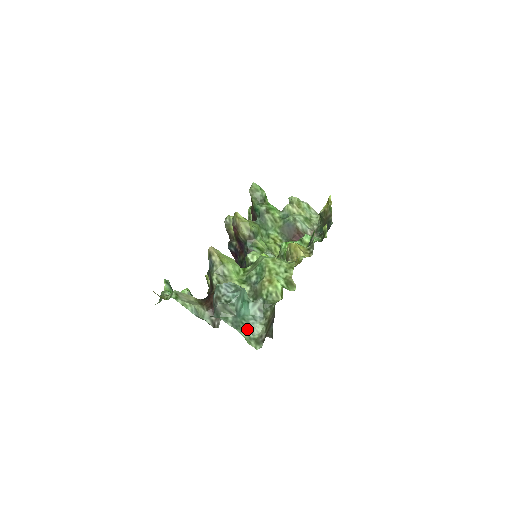
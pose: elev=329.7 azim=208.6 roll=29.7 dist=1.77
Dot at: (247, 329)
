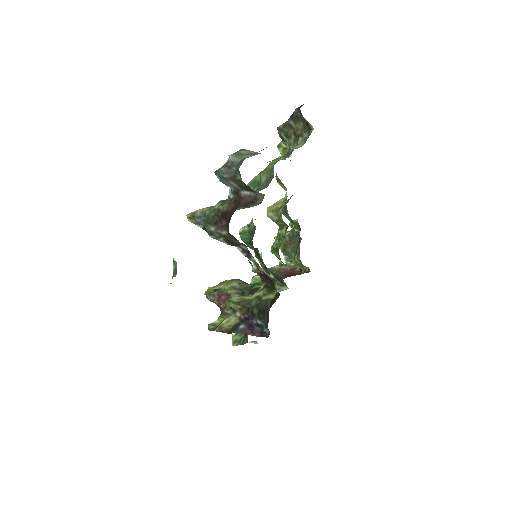
Dot at: occluded
